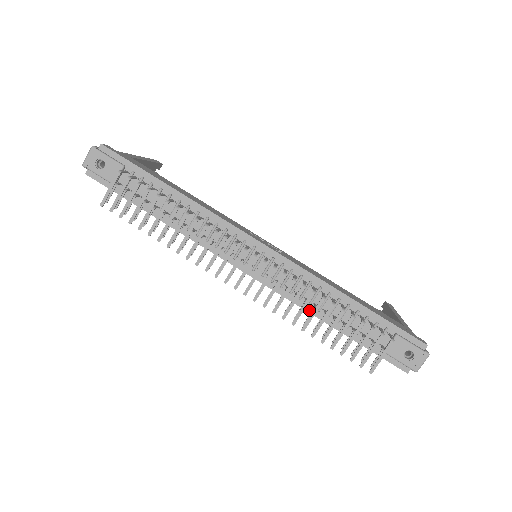
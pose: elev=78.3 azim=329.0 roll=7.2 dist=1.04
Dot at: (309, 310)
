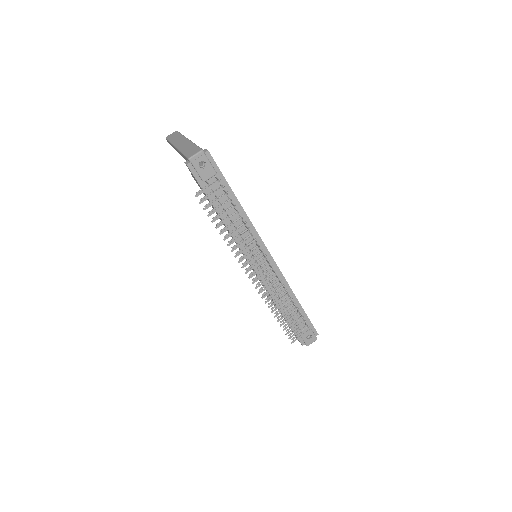
Dot at: occluded
